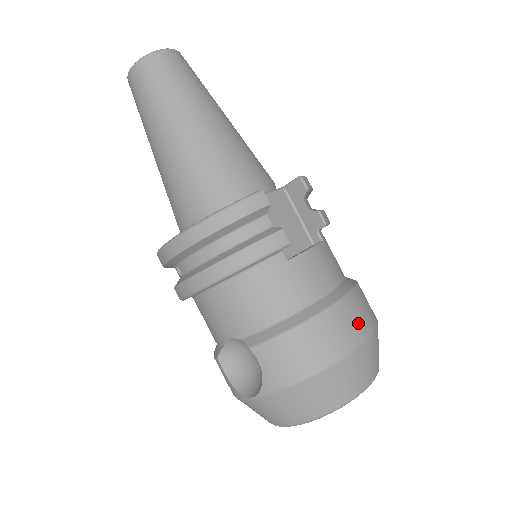
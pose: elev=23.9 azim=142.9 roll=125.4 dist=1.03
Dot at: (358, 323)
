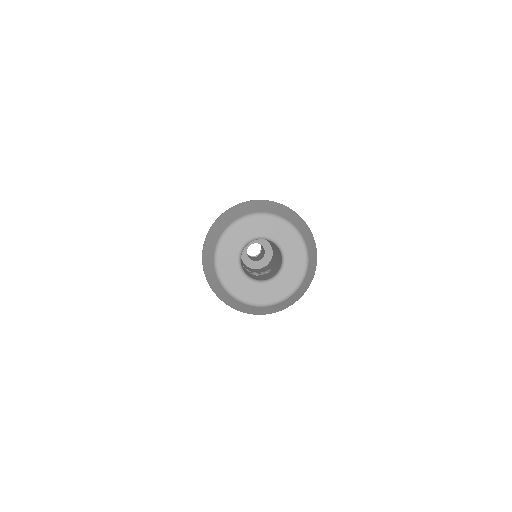
Dot at: occluded
